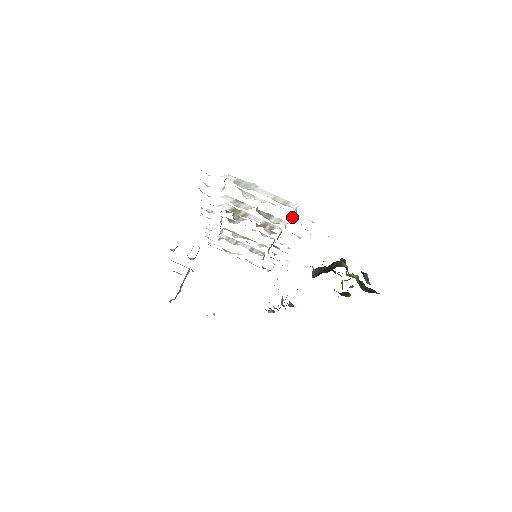
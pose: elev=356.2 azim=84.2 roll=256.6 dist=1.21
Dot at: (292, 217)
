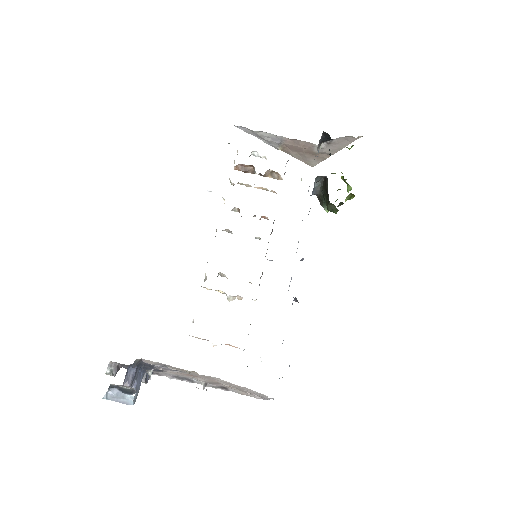
Dot at: occluded
